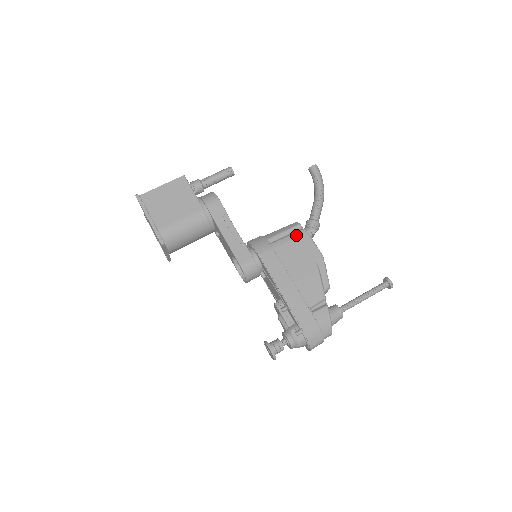
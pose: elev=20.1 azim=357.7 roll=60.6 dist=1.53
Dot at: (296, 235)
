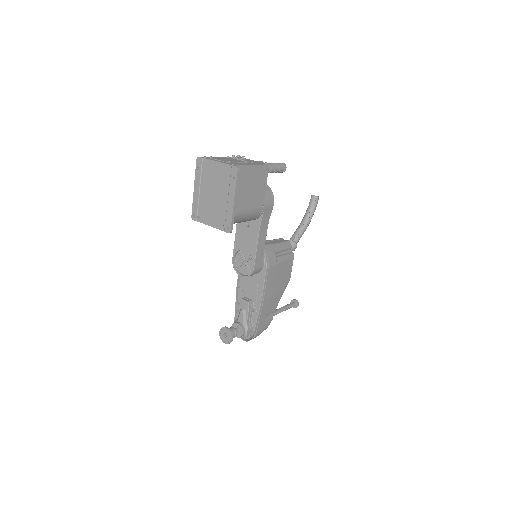
Dot at: (289, 258)
